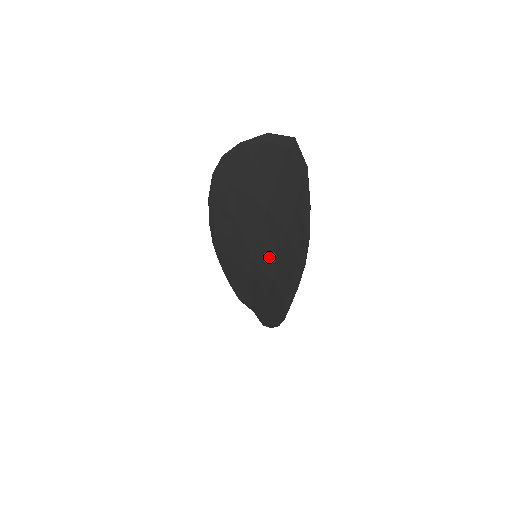
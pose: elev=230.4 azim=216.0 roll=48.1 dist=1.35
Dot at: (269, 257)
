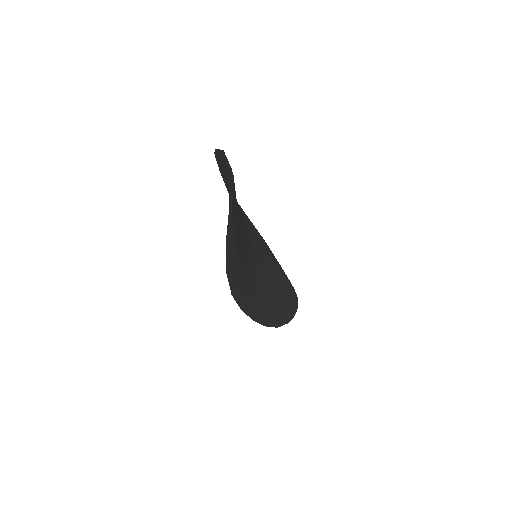
Dot at: occluded
